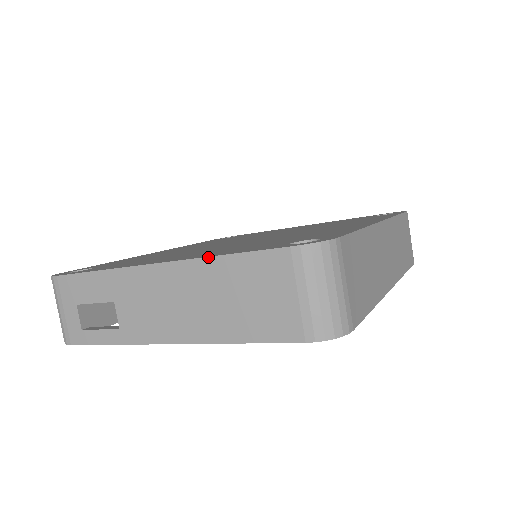
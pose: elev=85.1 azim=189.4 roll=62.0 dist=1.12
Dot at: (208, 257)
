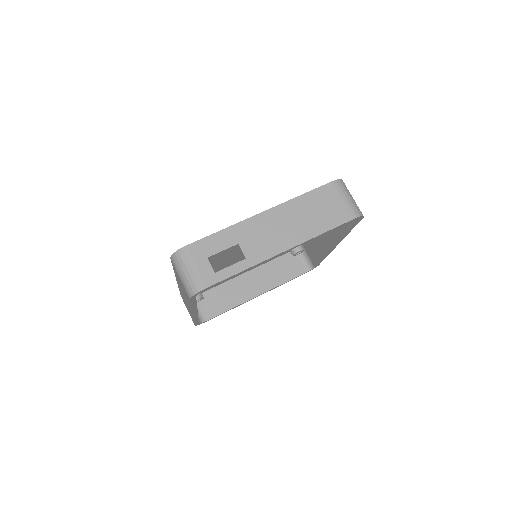
Dot at: (293, 198)
